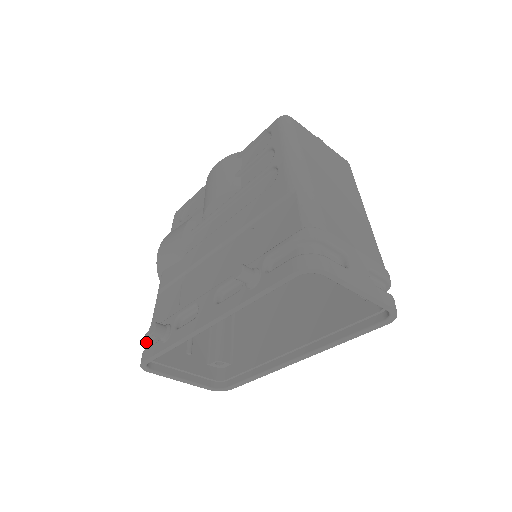
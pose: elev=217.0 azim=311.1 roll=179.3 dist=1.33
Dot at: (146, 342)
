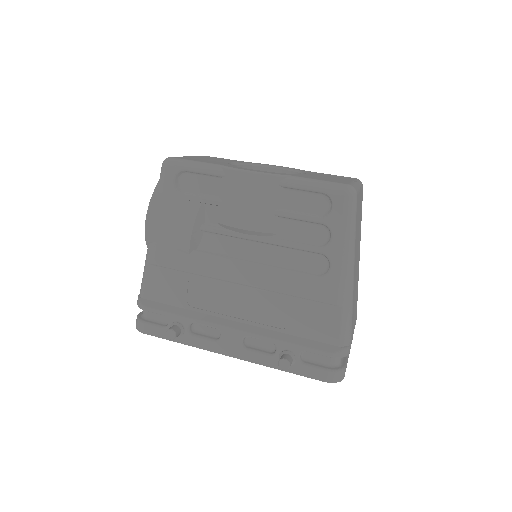
Dot at: (138, 306)
